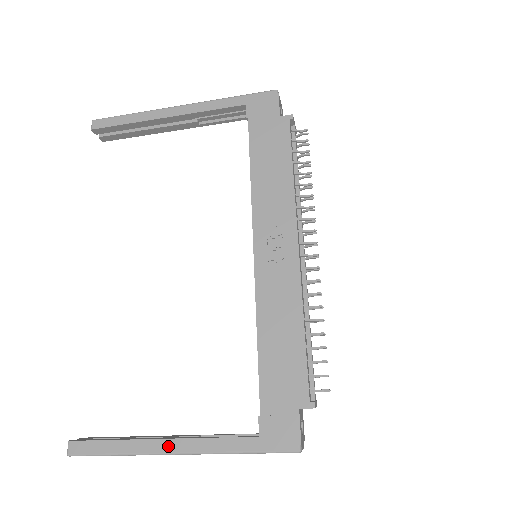
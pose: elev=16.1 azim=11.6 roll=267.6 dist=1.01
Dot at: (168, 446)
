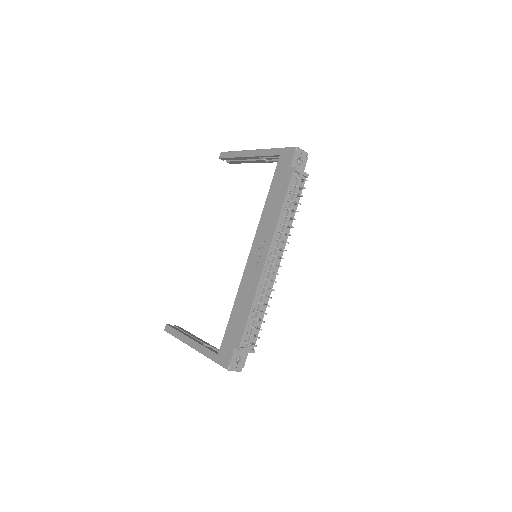
Dot at: (191, 342)
